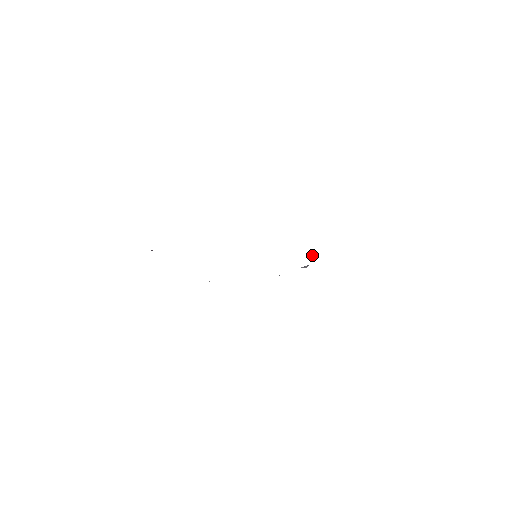
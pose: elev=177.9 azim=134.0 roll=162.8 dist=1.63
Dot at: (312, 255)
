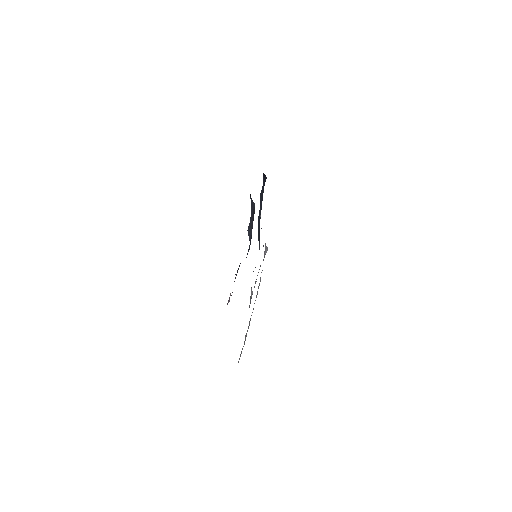
Dot at: occluded
